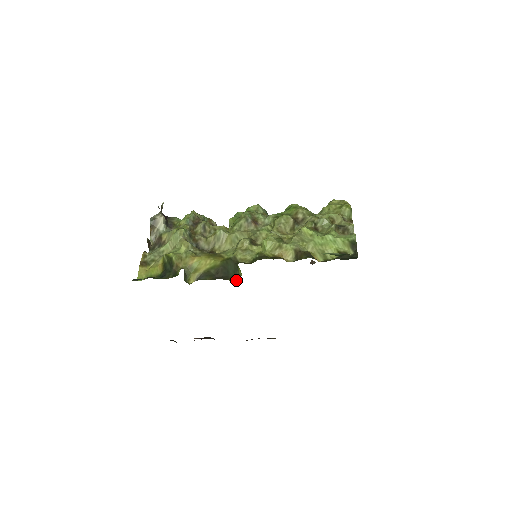
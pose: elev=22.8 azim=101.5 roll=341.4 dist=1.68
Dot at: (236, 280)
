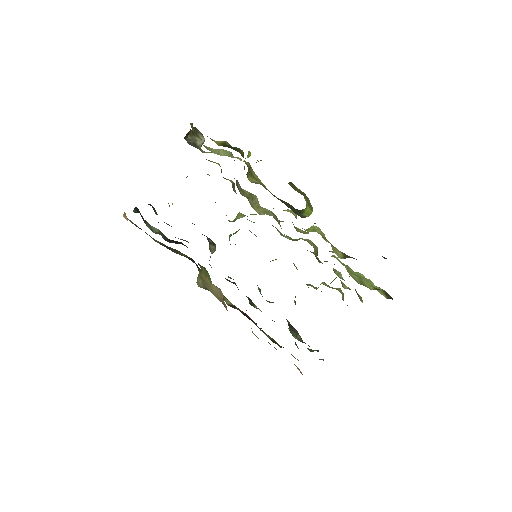
Dot at: occluded
